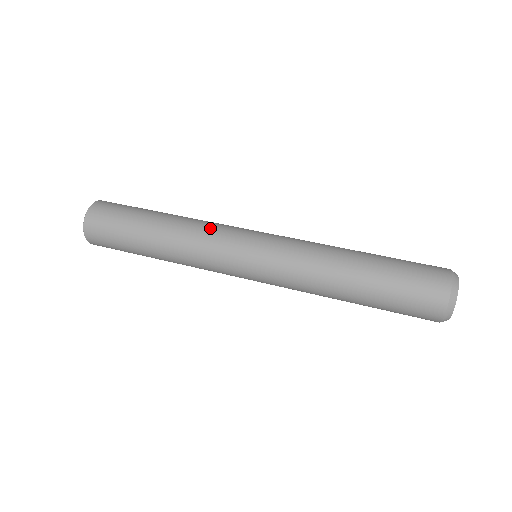
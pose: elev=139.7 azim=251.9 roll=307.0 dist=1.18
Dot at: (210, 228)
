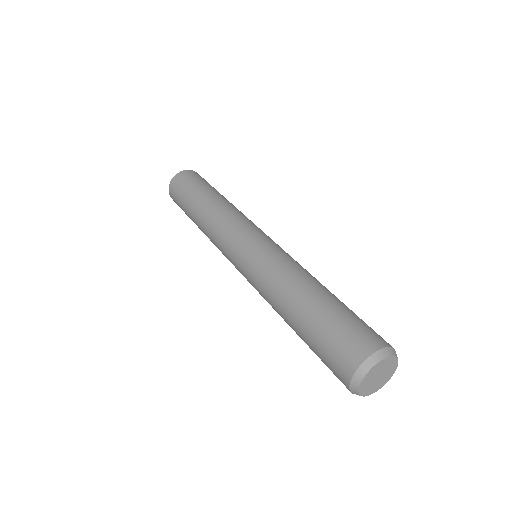
Dot at: (221, 226)
